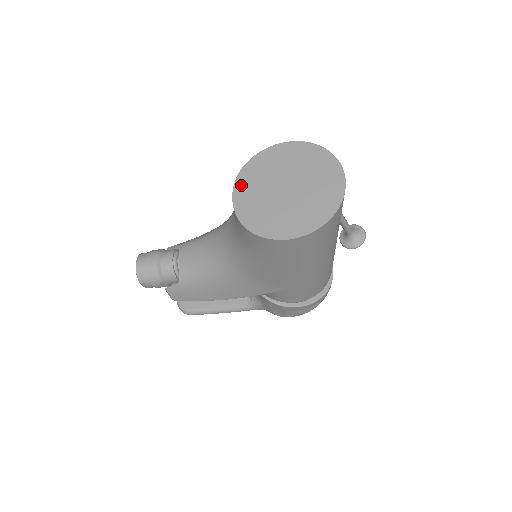
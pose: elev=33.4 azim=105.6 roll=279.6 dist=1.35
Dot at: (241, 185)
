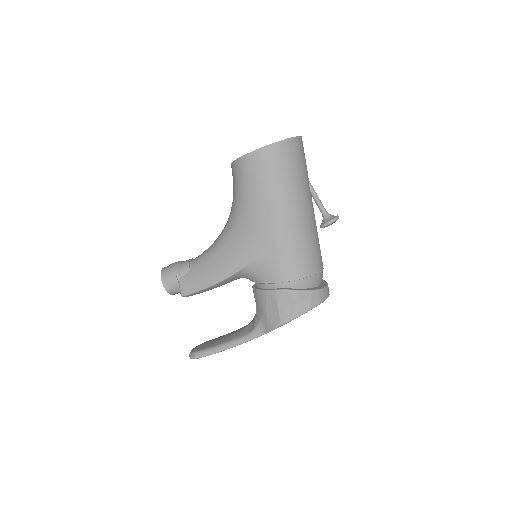
Dot at: occluded
